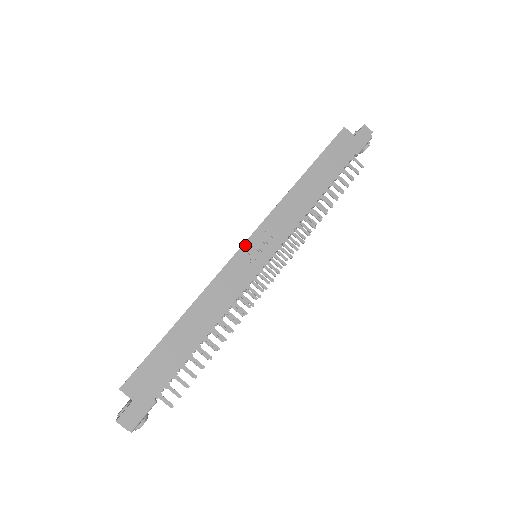
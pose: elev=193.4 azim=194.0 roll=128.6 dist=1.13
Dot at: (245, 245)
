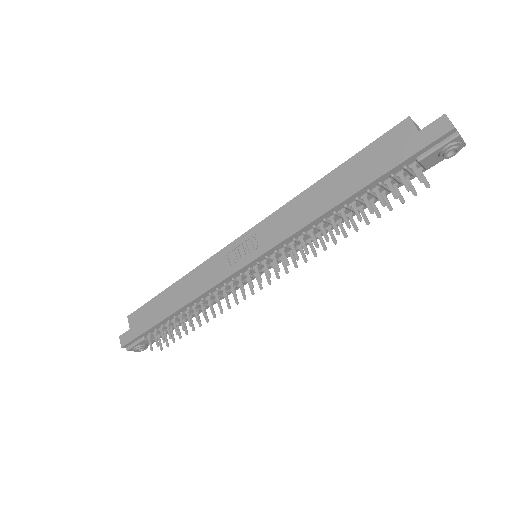
Dot at: (236, 241)
